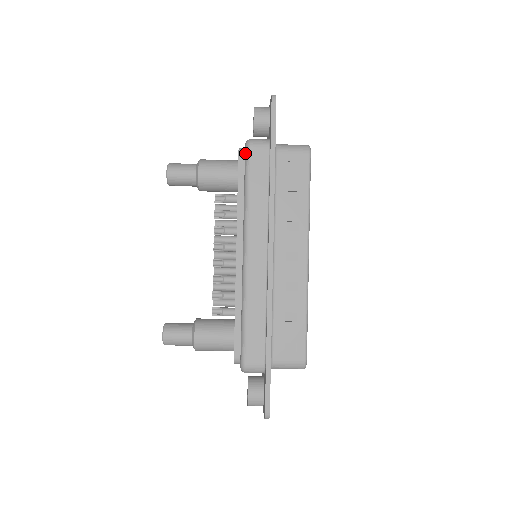
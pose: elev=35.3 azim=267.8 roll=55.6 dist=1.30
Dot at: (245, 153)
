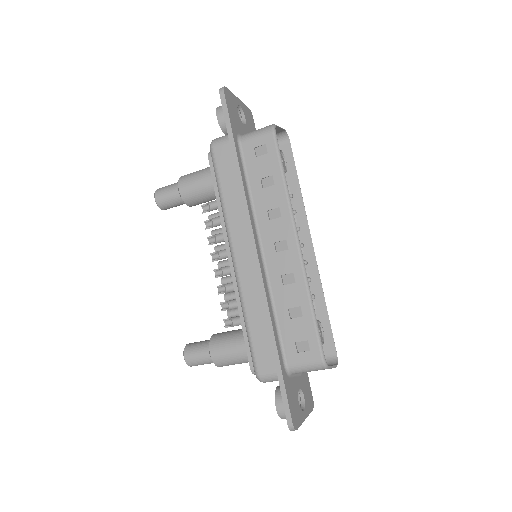
Dot at: (211, 155)
